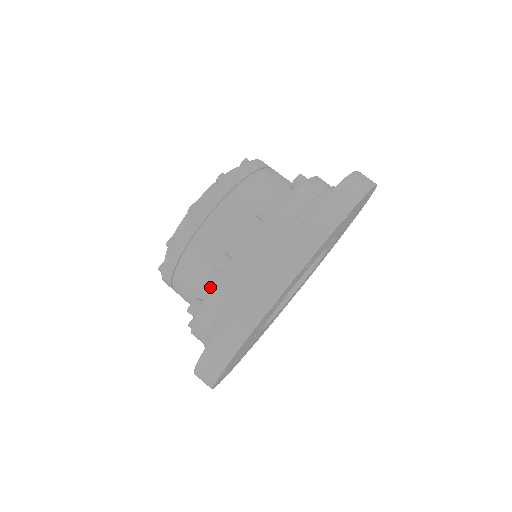
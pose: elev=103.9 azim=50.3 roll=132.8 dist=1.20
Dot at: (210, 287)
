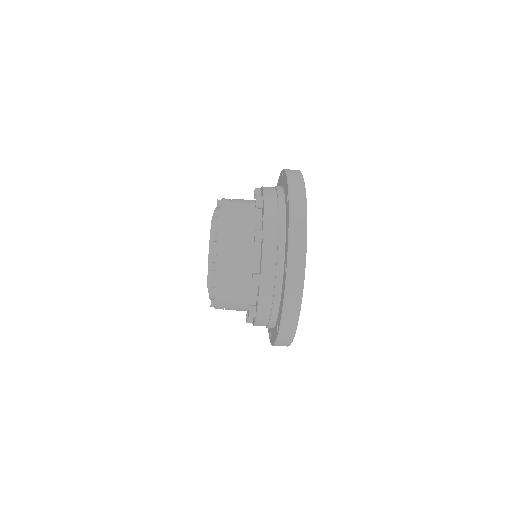
Dot at: occluded
